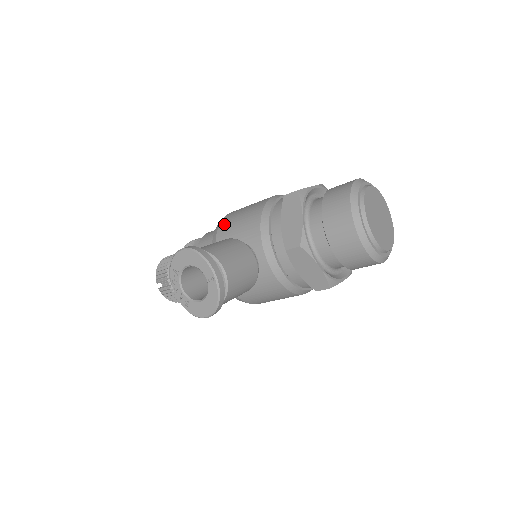
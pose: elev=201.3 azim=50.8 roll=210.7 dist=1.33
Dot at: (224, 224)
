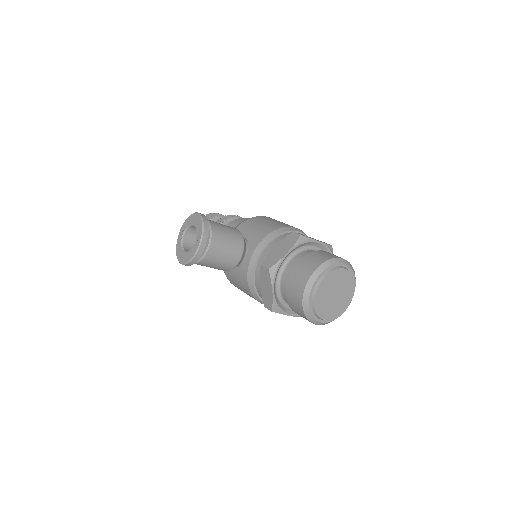
Dot at: (252, 220)
